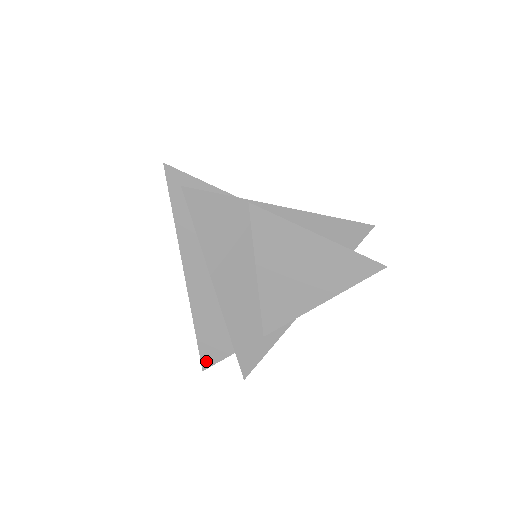
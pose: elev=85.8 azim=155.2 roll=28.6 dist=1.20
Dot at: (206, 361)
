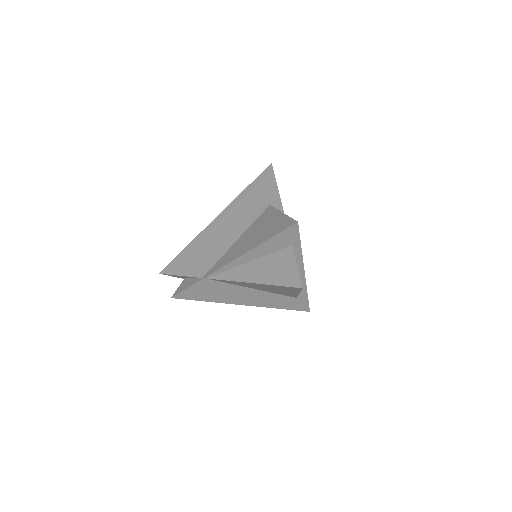
Dot at: occluded
